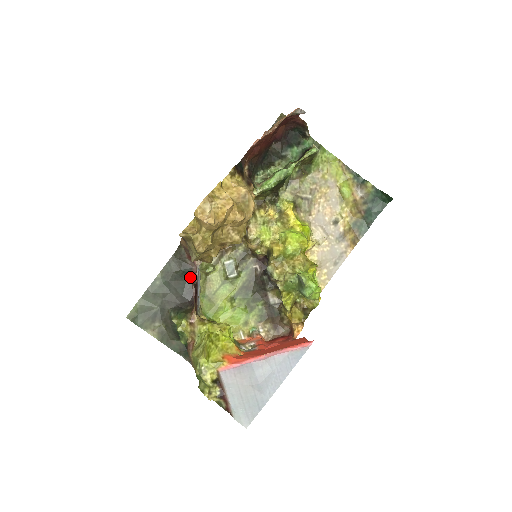
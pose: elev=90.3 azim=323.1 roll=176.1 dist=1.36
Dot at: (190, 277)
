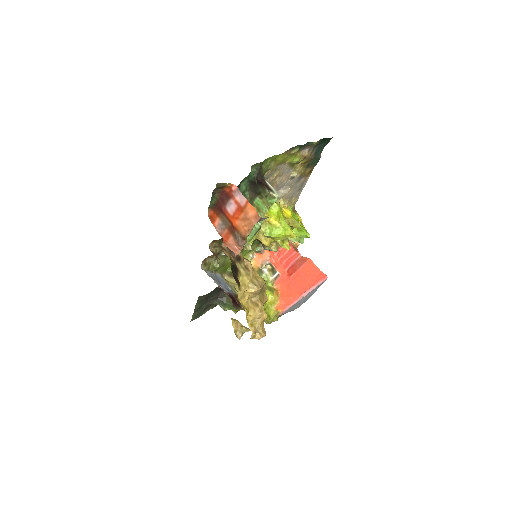
Dot at: occluded
